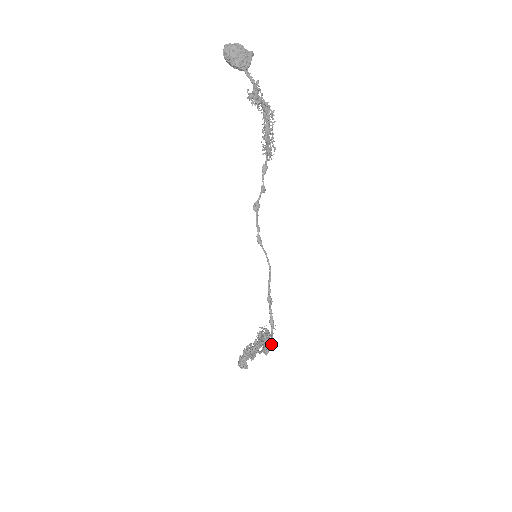
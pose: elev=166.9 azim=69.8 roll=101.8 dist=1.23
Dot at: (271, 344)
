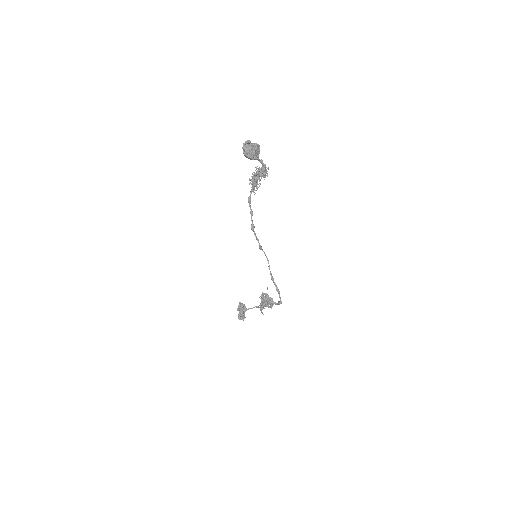
Dot at: (281, 303)
